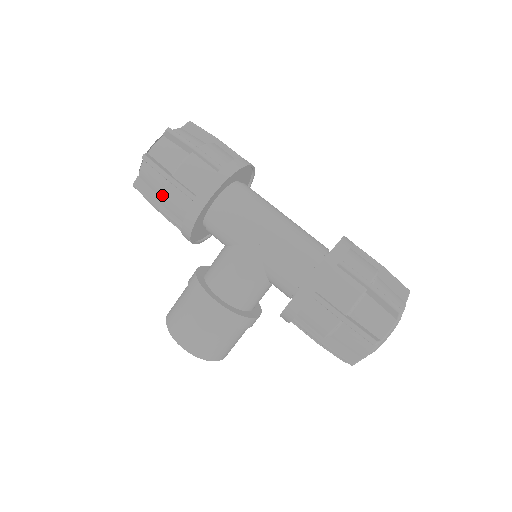
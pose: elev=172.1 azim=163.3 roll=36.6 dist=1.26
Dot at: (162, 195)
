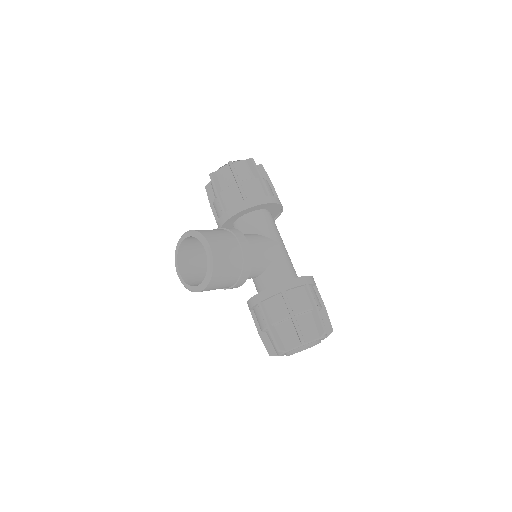
Dot at: (248, 179)
